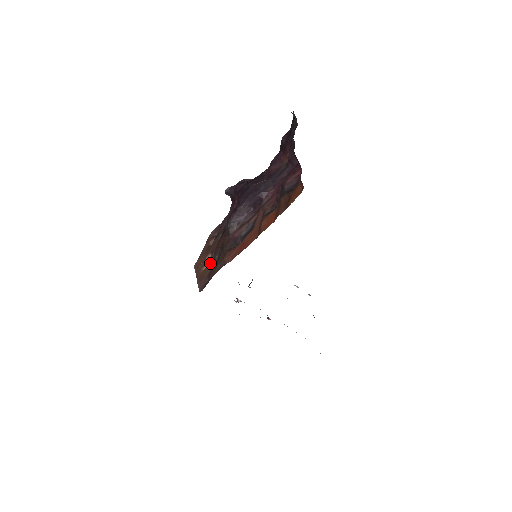
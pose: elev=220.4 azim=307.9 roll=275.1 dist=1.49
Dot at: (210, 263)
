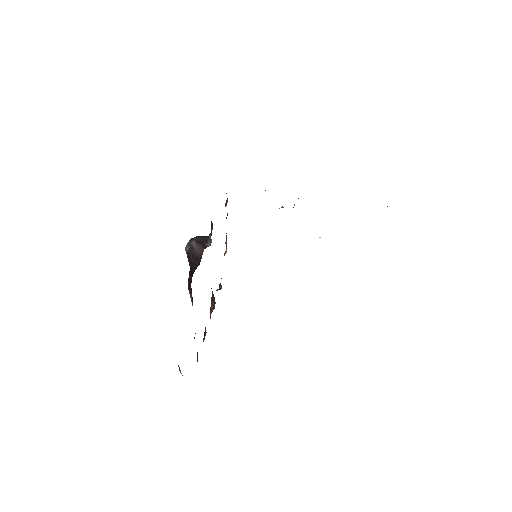
Dot at: occluded
